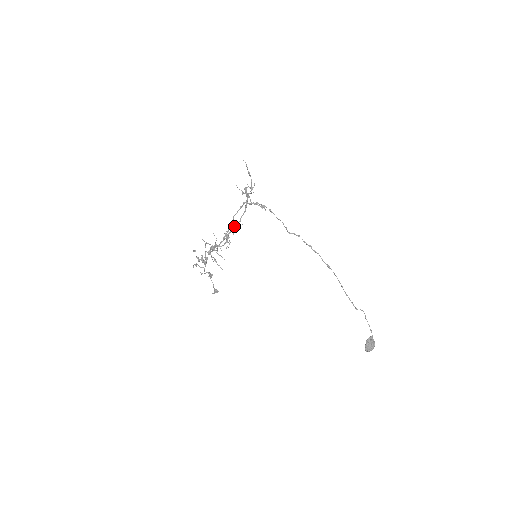
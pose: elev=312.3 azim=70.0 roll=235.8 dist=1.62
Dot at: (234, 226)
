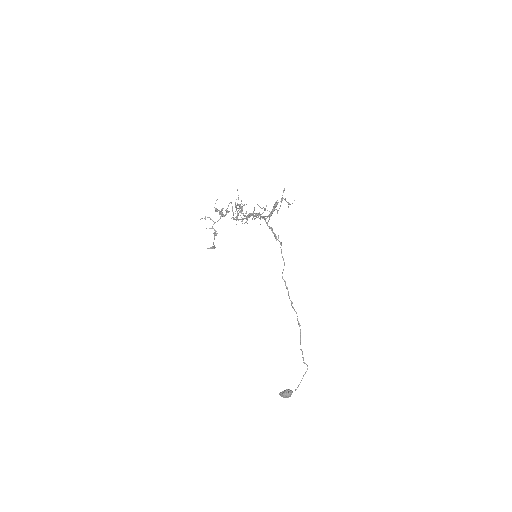
Dot at: (259, 213)
